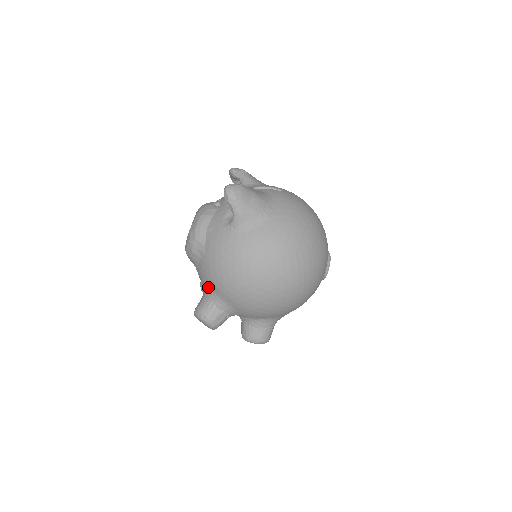
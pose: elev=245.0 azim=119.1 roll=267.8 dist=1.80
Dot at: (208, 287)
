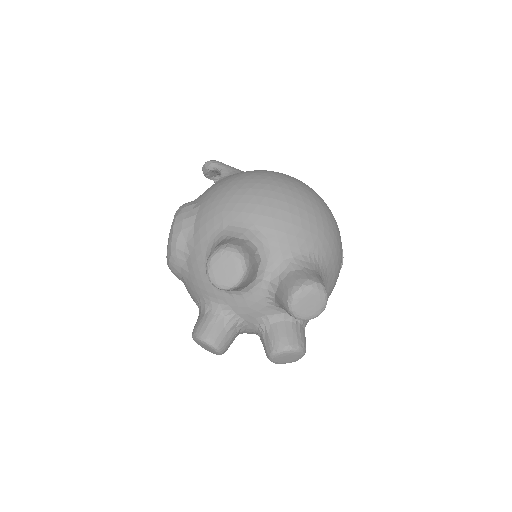
Dot at: (216, 231)
